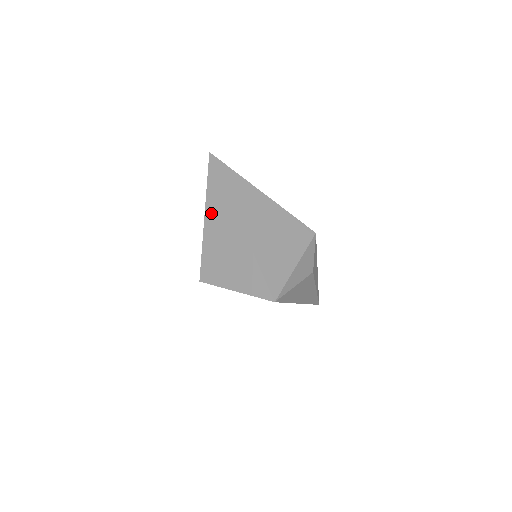
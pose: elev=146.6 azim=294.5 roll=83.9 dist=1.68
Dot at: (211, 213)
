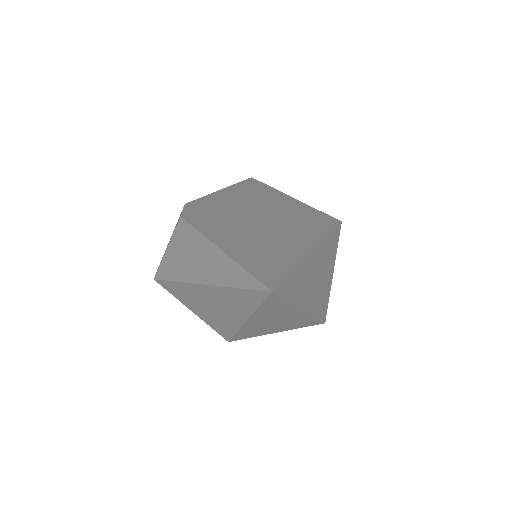
Dot at: (259, 318)
